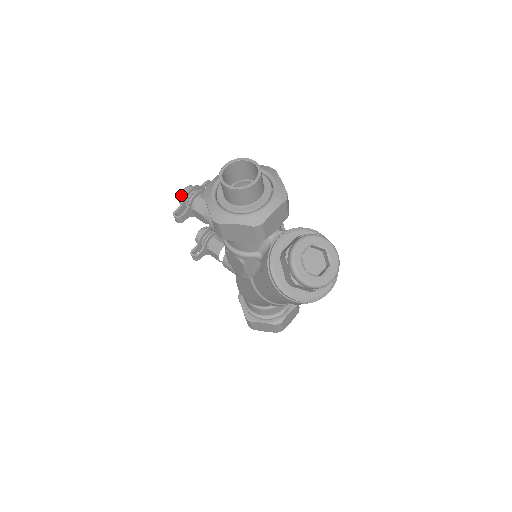
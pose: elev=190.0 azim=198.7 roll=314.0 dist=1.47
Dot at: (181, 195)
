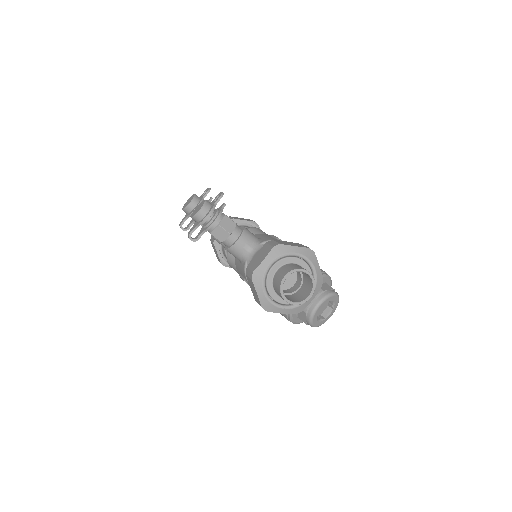
Dot at: (197, 217)
